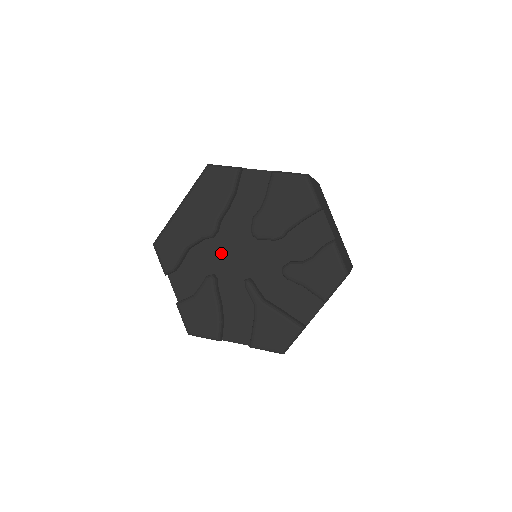
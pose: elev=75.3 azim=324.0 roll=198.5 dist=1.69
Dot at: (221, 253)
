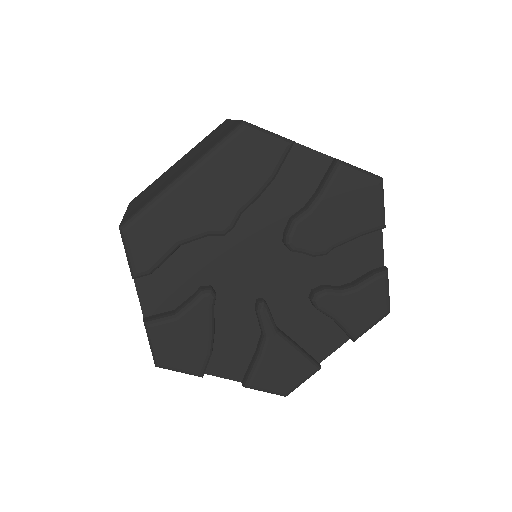
Dot at: (229, 258)
